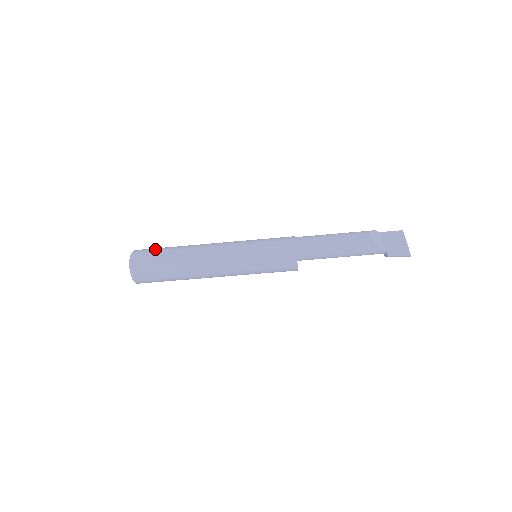
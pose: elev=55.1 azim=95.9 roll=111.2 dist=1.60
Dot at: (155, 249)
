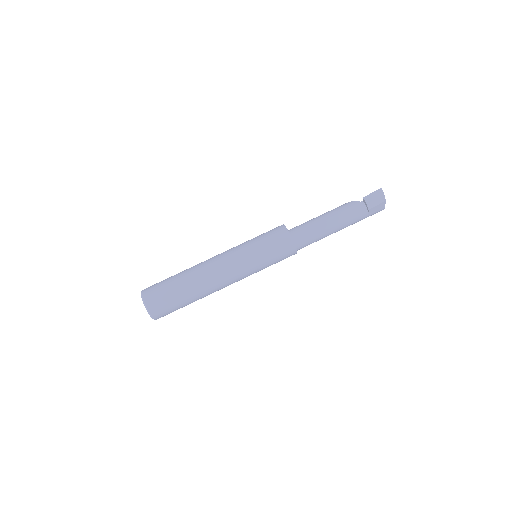
Dot at: occluded
